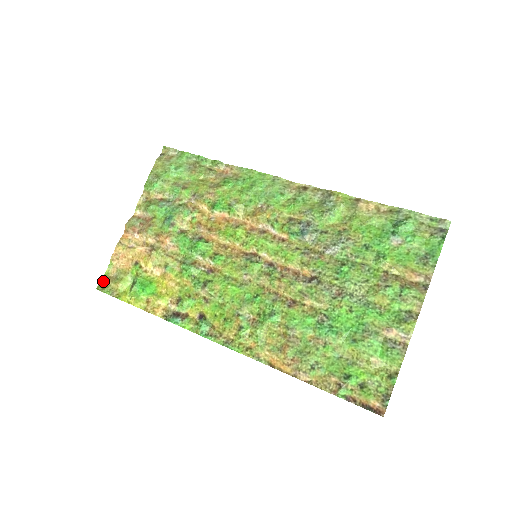
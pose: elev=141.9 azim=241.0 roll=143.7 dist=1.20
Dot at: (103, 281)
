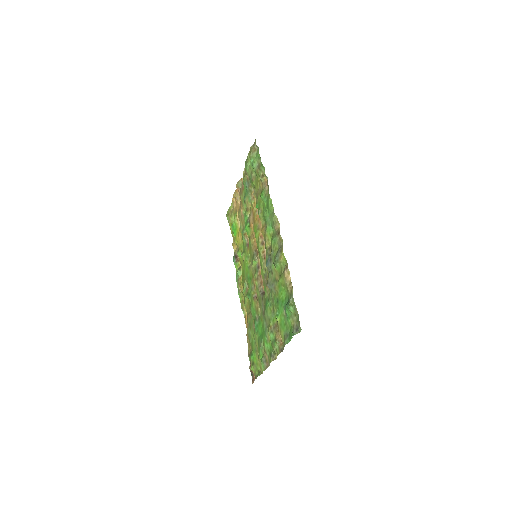
Dot at: (229, 210)
